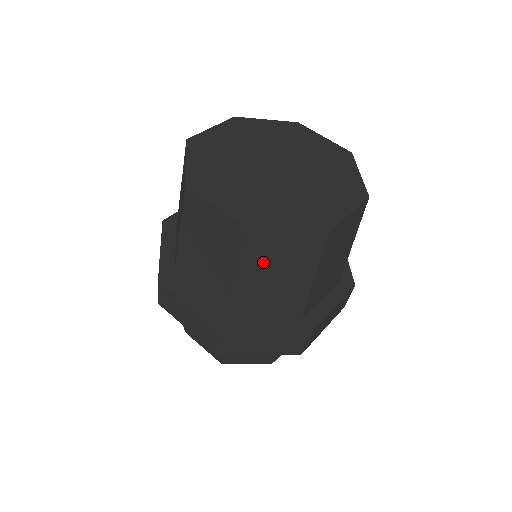
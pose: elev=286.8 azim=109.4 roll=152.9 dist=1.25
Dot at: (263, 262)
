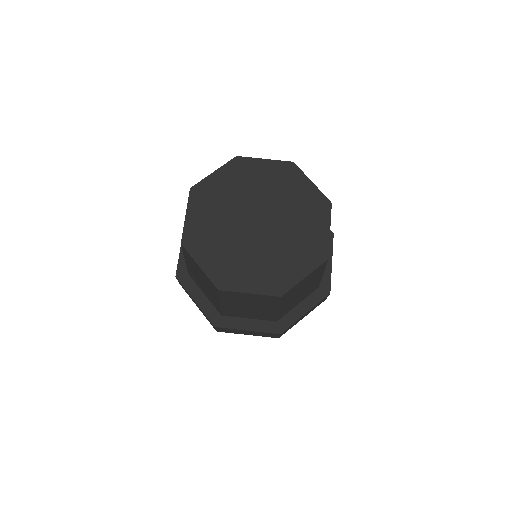
Dot at: (293, 295)
